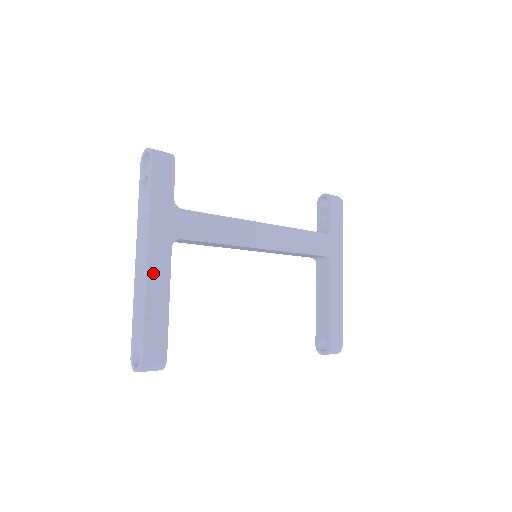
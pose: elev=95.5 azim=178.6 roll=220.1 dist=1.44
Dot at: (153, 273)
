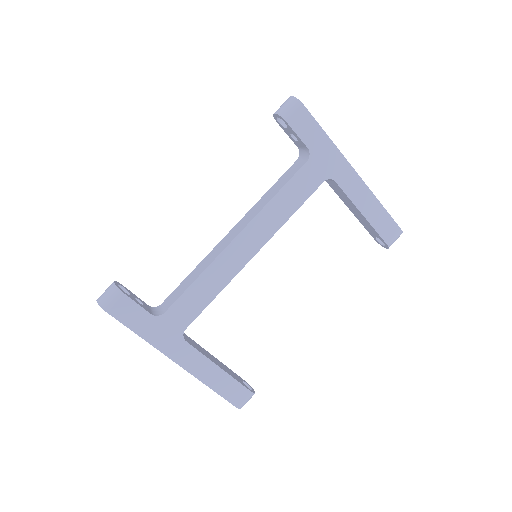
Dot at: (191, 367)
